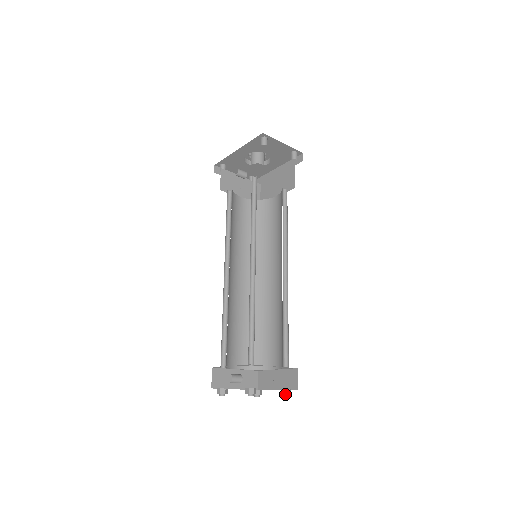
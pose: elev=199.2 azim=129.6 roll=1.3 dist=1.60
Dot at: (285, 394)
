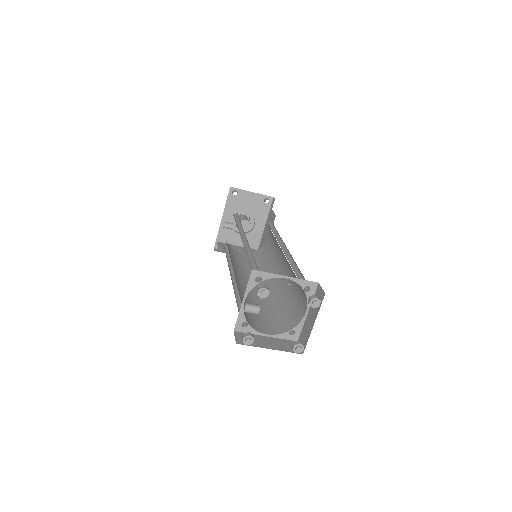
Dot at: (311, 299)
